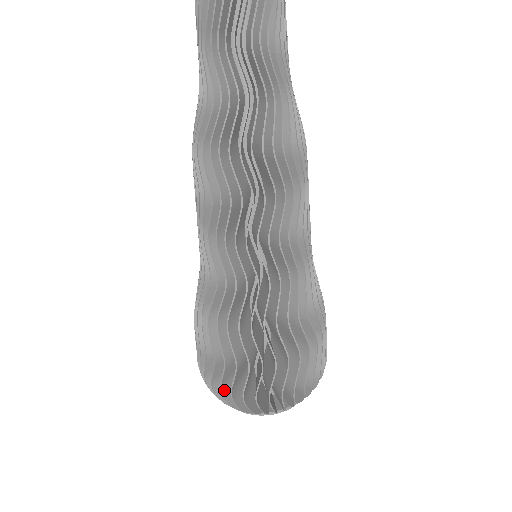
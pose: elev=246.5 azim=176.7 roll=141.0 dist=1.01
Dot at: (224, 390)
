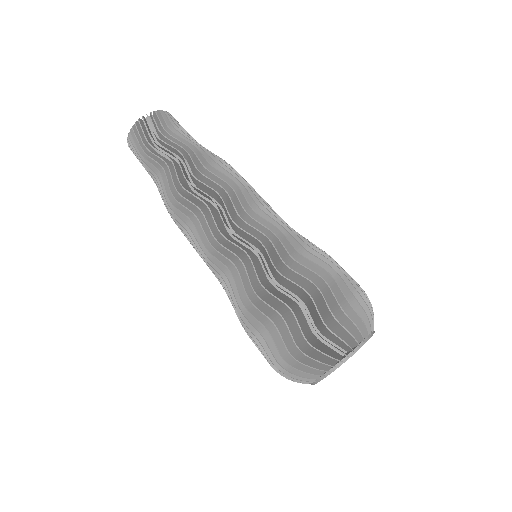
Dot at: occluded
